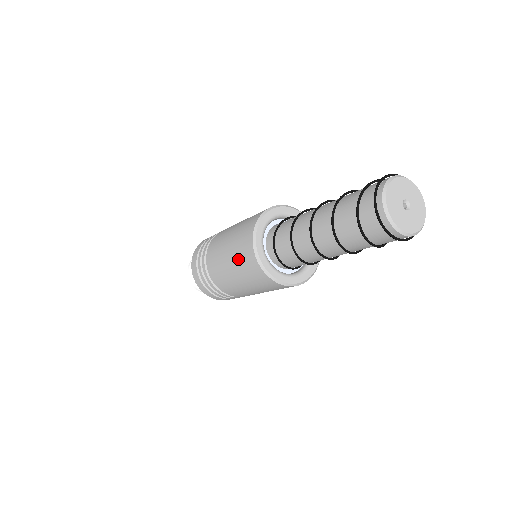
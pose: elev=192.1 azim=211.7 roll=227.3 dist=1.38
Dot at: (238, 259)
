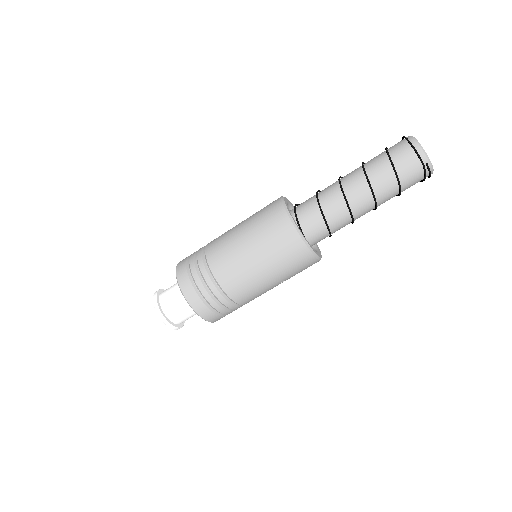
Dot at: occluded
